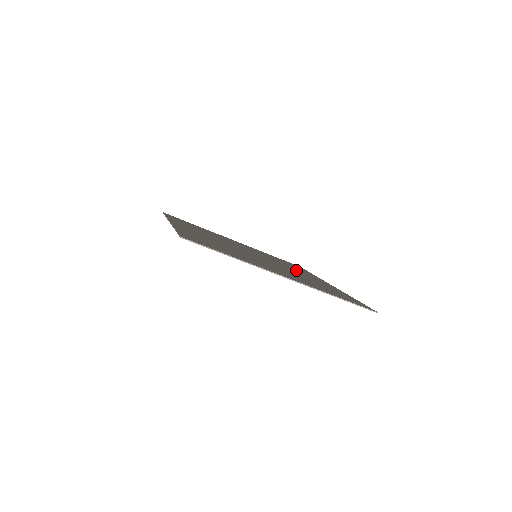
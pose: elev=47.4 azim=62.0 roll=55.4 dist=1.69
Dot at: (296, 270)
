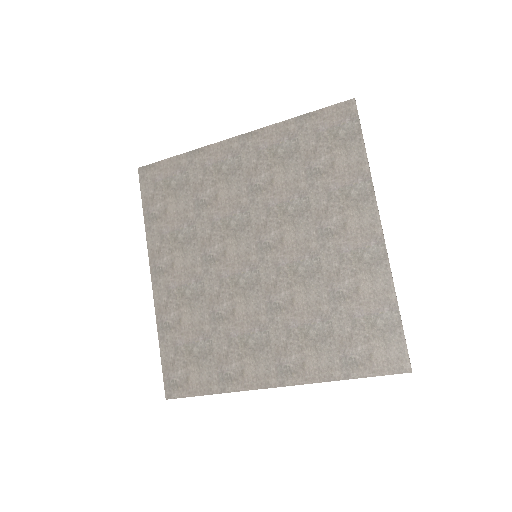
Dot at: (321, 224)
